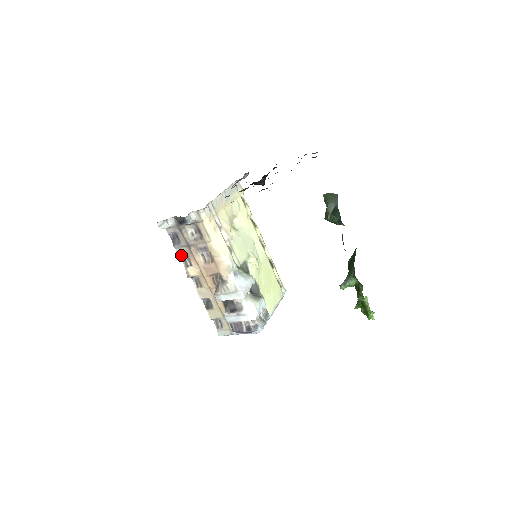
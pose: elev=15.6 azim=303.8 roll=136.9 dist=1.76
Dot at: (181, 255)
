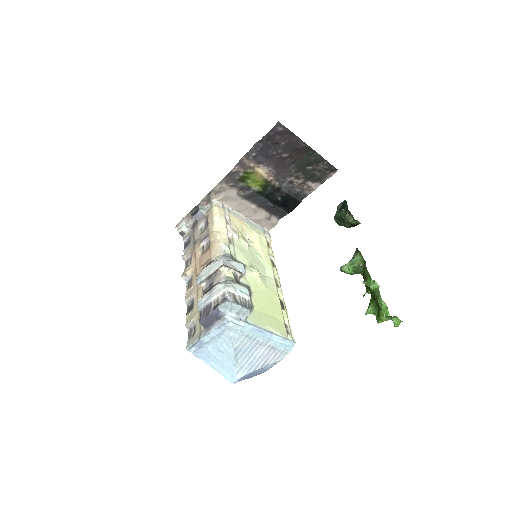
Dot at: (186, 257)
